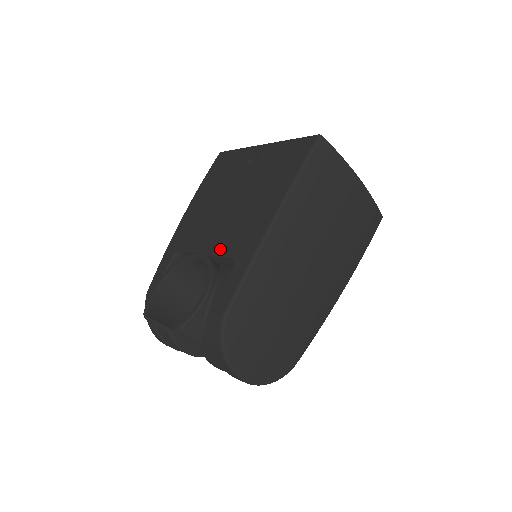
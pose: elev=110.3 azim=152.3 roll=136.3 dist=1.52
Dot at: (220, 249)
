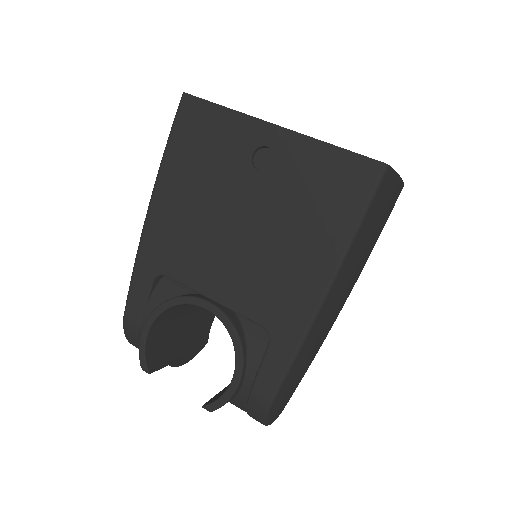
Dot at: (241, 306)
